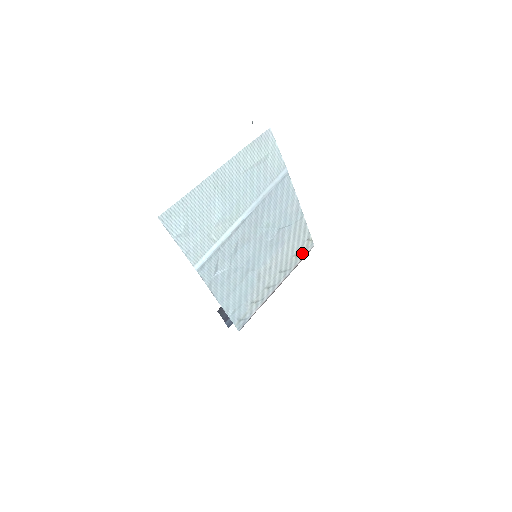
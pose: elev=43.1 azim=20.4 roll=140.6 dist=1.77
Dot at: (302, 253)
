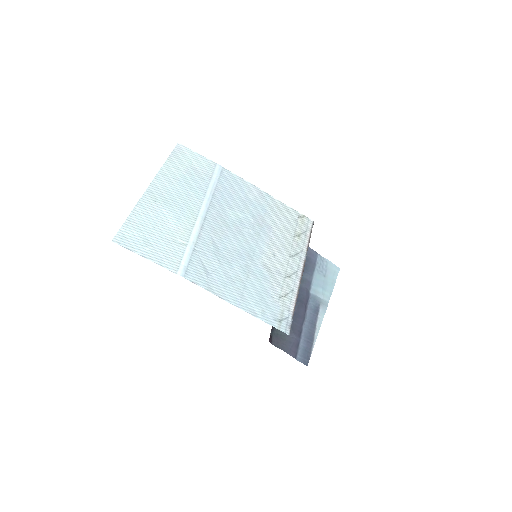
Dot at: (304, 232)
